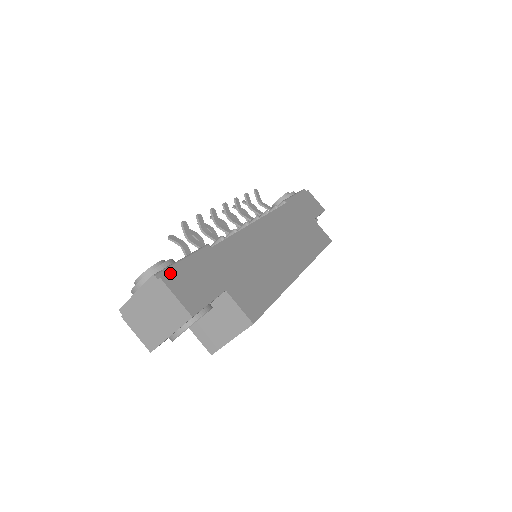
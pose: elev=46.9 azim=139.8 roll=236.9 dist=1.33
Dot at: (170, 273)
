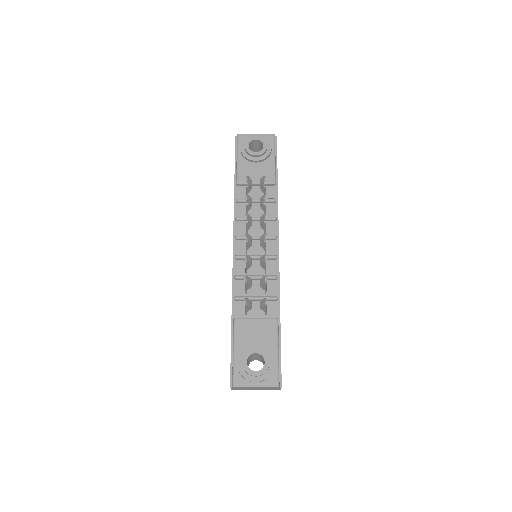
Dot at: (281, 377)
